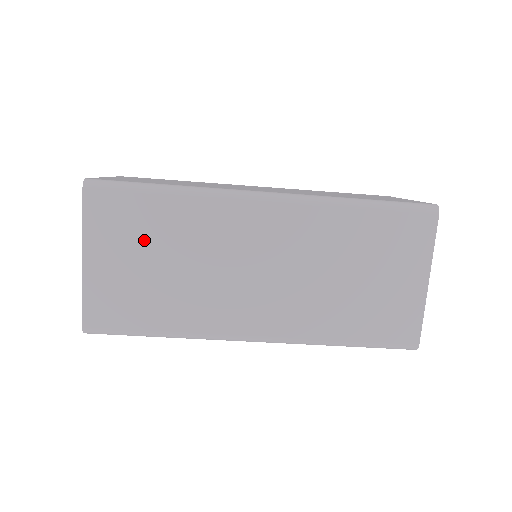
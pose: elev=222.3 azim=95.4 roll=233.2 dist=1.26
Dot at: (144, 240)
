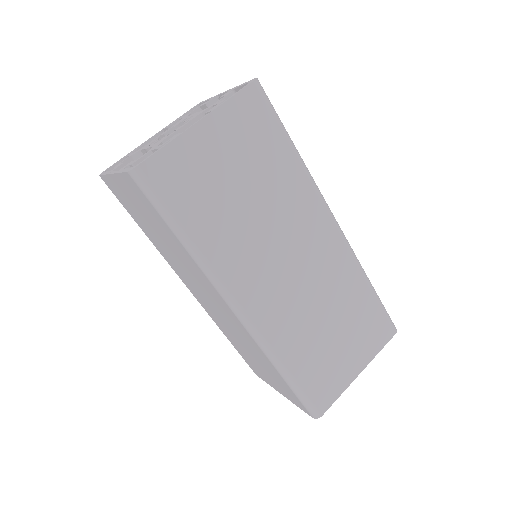
Dot at: (251, 161)
